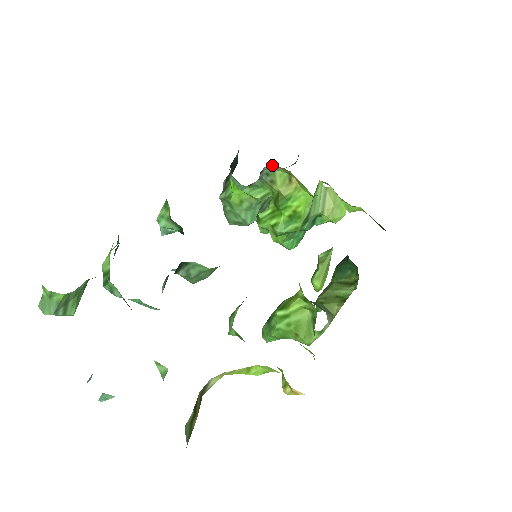
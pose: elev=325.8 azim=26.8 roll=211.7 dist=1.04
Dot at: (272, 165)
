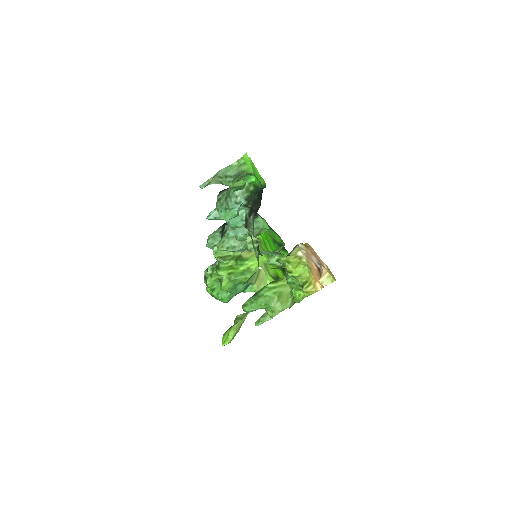
Dot at: occluded
